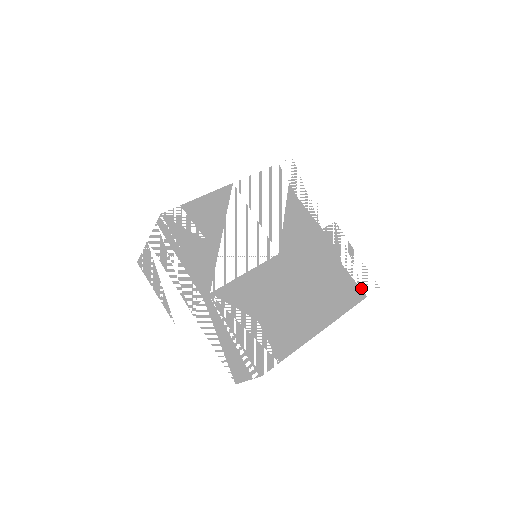
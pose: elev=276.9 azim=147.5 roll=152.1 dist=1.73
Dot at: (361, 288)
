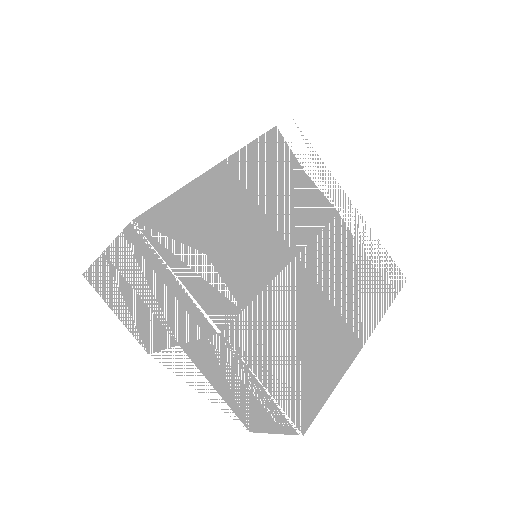
Dot at: (390, 285)
